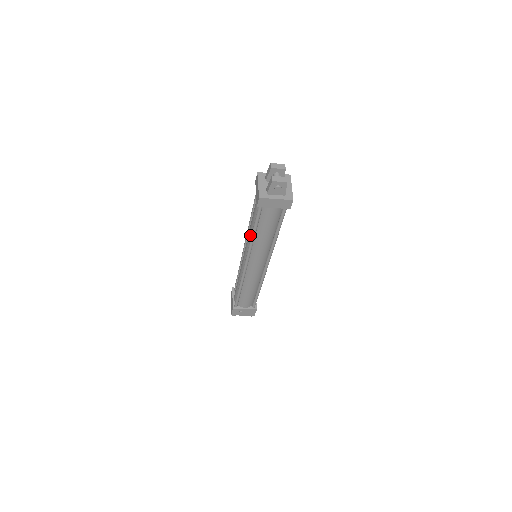
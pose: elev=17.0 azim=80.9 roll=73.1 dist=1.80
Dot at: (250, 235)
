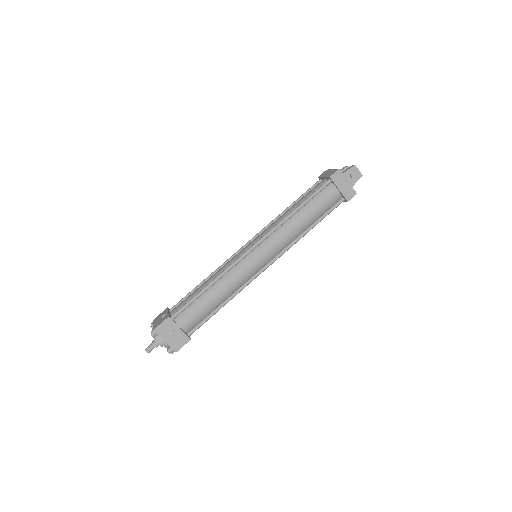
Dot at: (283, 217)
